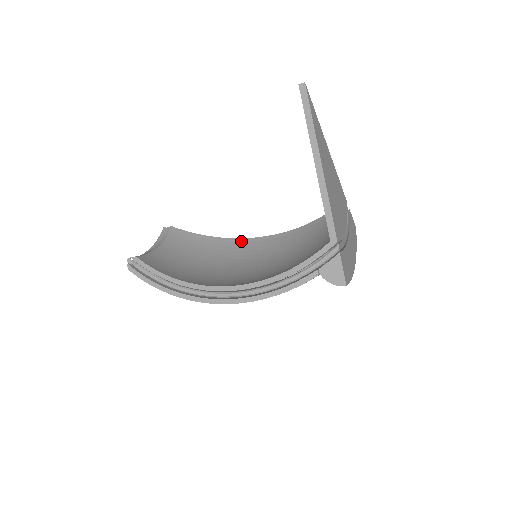
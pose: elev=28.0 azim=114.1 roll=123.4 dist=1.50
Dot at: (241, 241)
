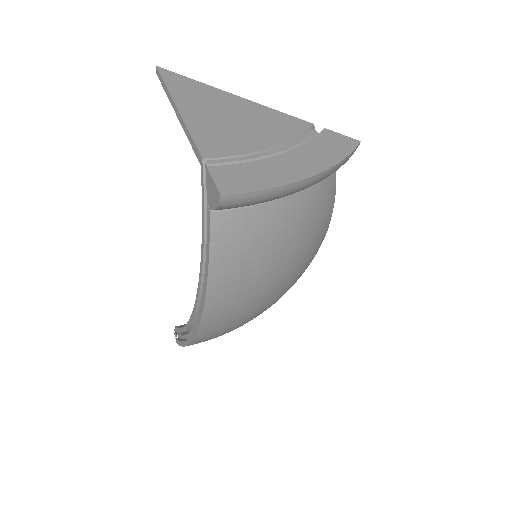
Dot at: occluded
